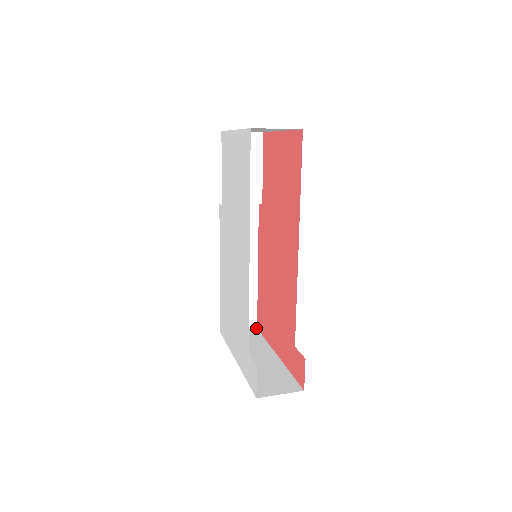
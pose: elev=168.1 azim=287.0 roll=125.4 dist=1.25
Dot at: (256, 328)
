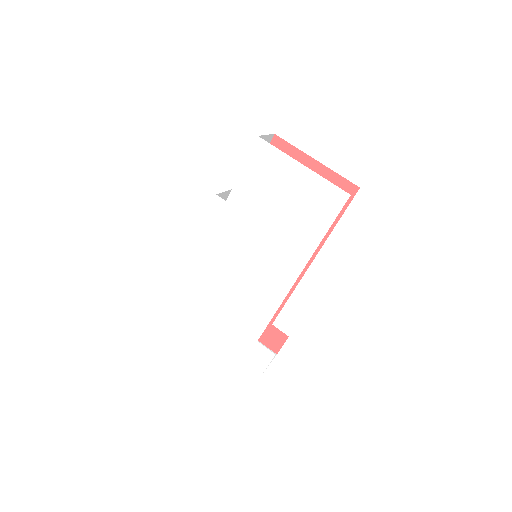
Dot at: occluded
